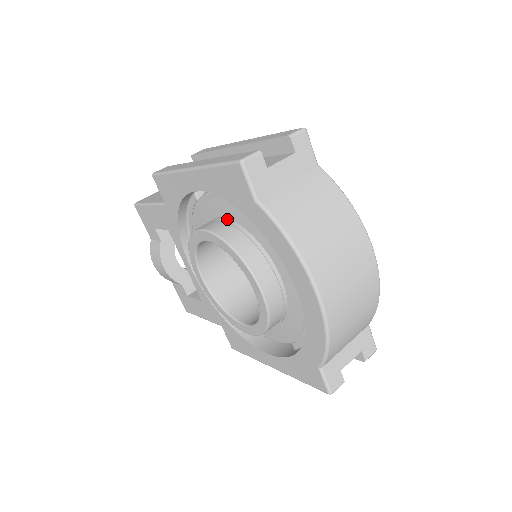
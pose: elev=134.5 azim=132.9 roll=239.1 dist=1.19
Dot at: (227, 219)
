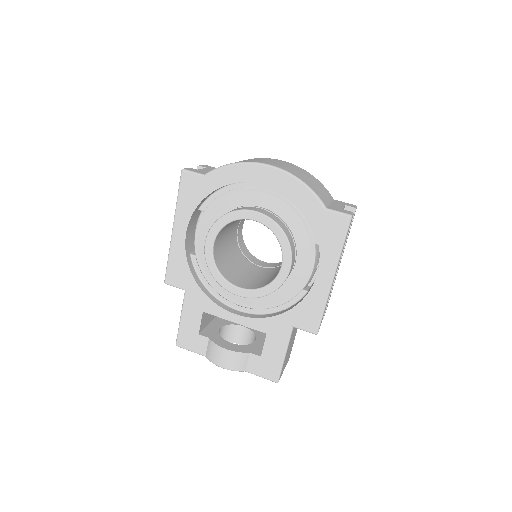
Dot at: occluded
